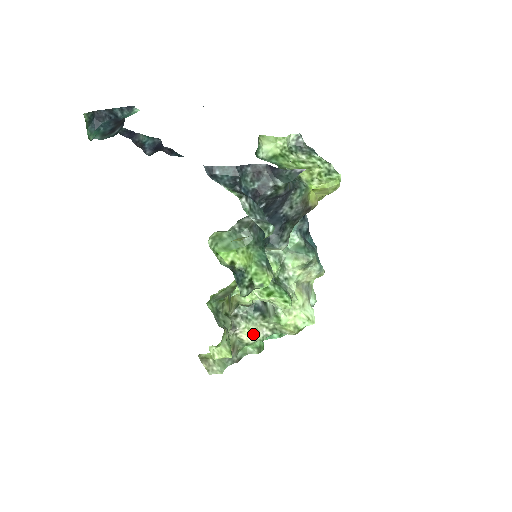
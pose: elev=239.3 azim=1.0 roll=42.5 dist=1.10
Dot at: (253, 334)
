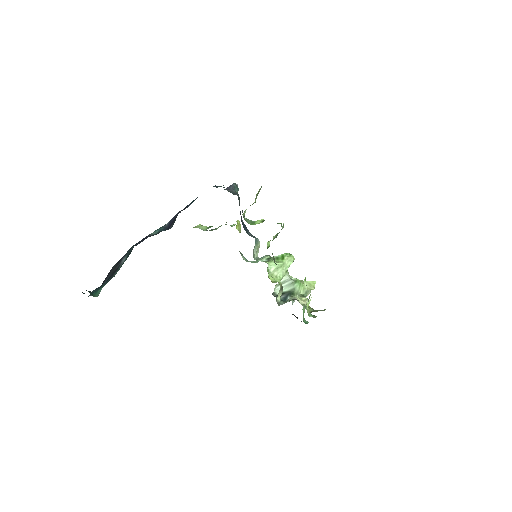
Dot at: (302, 298)
